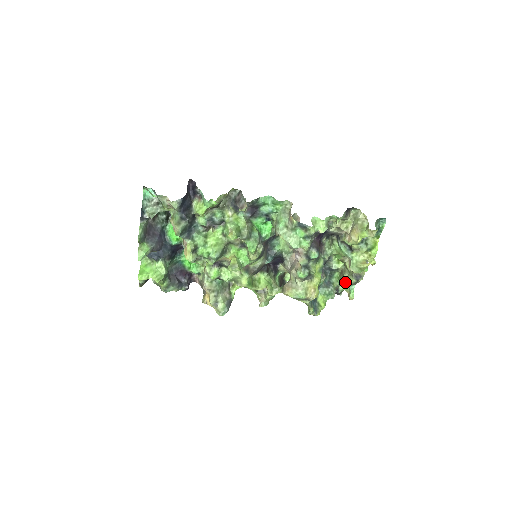
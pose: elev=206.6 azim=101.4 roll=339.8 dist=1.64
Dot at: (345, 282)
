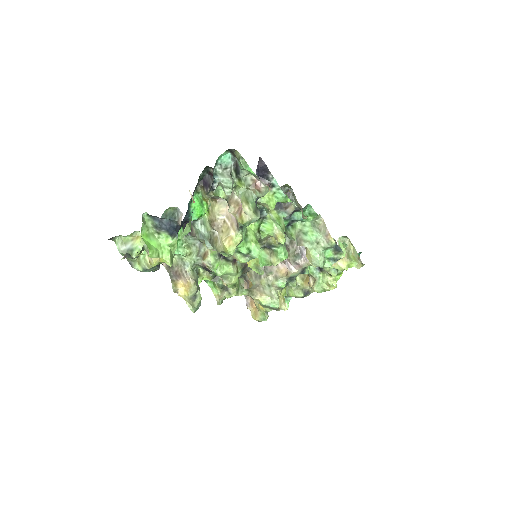
Dot at: (289, 293)
